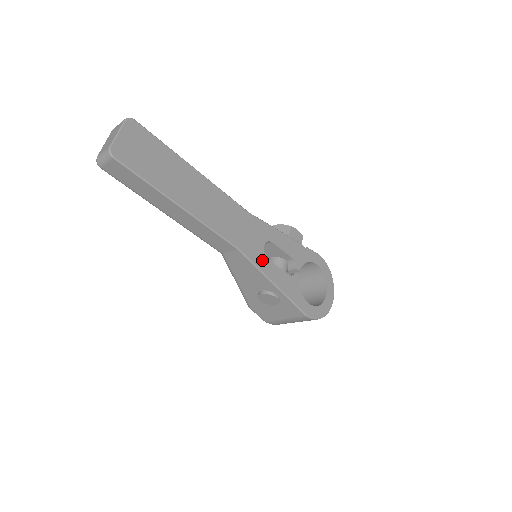
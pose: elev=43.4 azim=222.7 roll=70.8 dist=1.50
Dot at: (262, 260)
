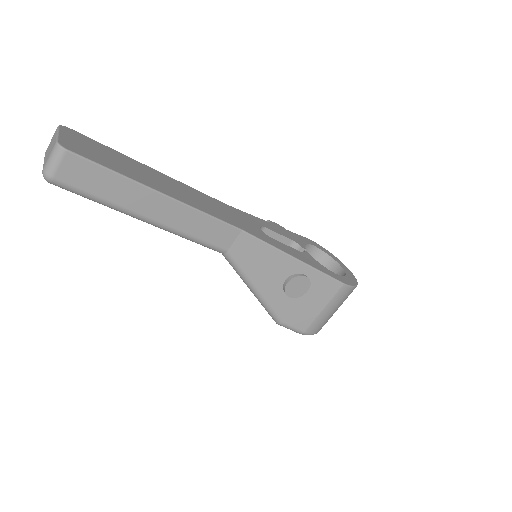
Dot at: (269, 239)
